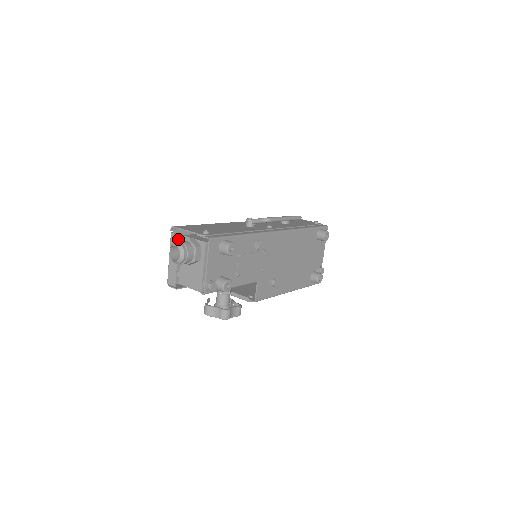
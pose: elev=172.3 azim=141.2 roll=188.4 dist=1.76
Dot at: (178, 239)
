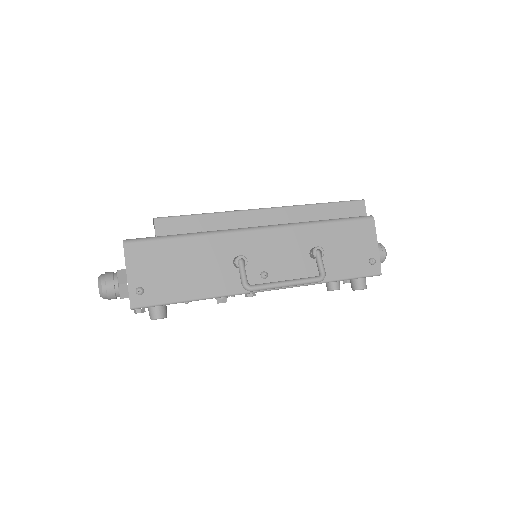
Dot at: occluded
